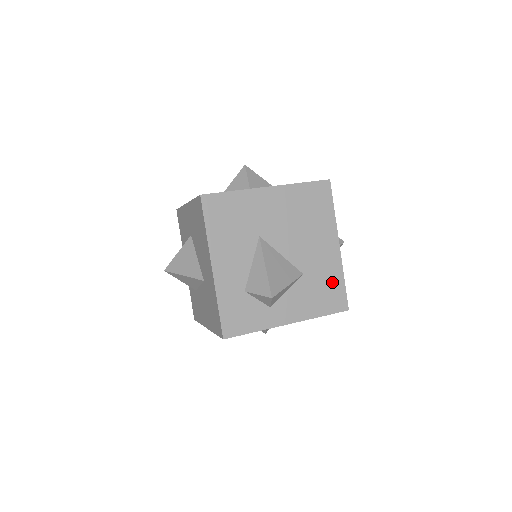
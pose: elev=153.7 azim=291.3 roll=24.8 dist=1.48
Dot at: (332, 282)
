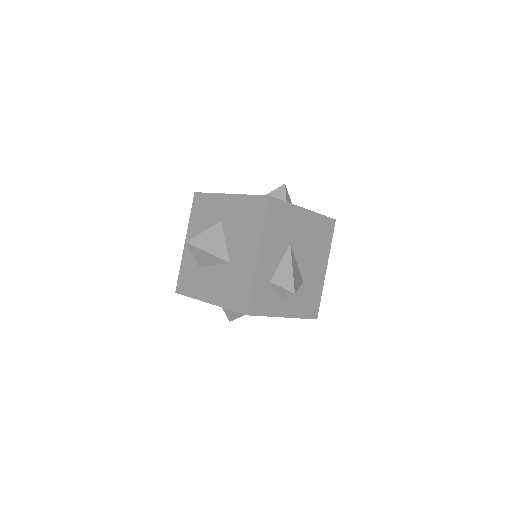
Dot at: (315, 295)
